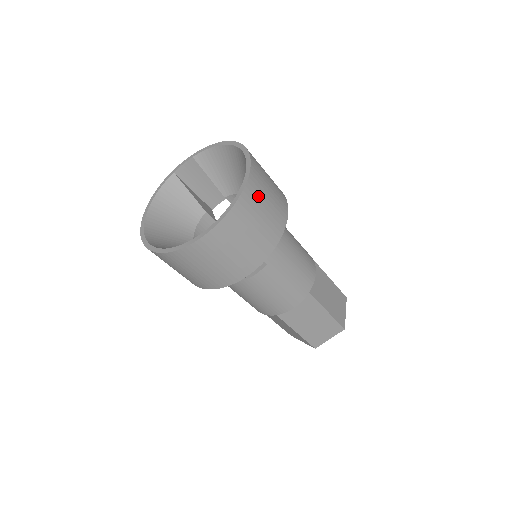
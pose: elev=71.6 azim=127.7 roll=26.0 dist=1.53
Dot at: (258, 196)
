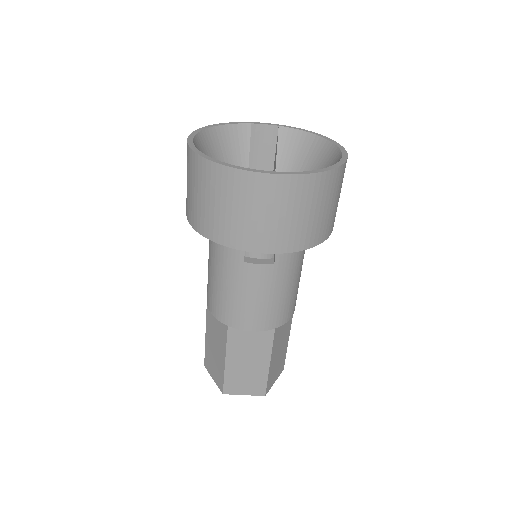
Dot at: (333, 190)
